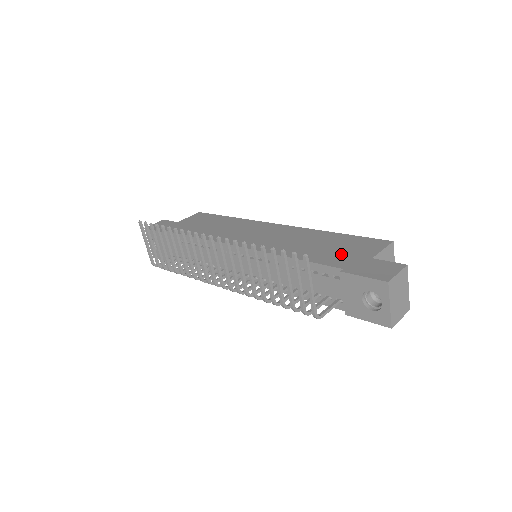
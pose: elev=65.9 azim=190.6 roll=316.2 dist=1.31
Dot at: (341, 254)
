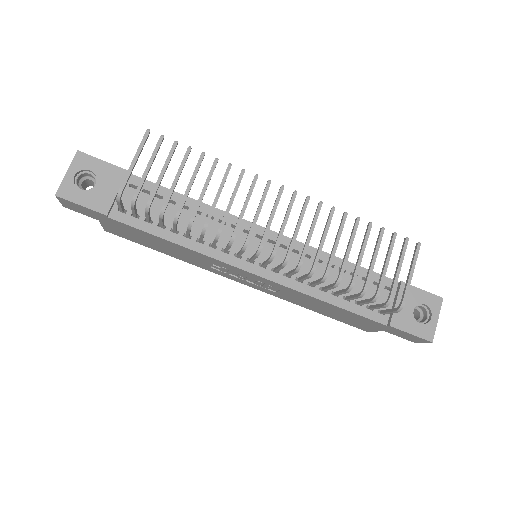
Dot at: occluded
